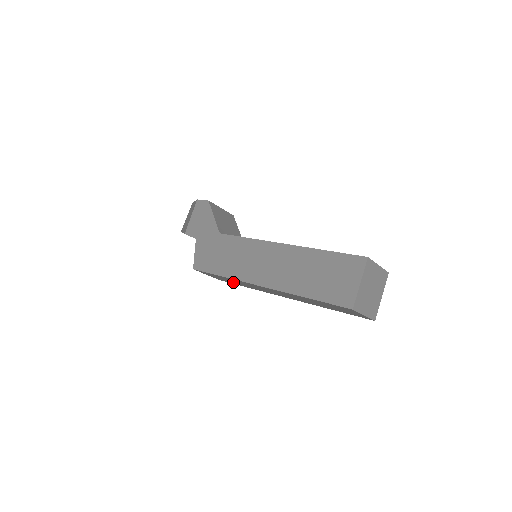
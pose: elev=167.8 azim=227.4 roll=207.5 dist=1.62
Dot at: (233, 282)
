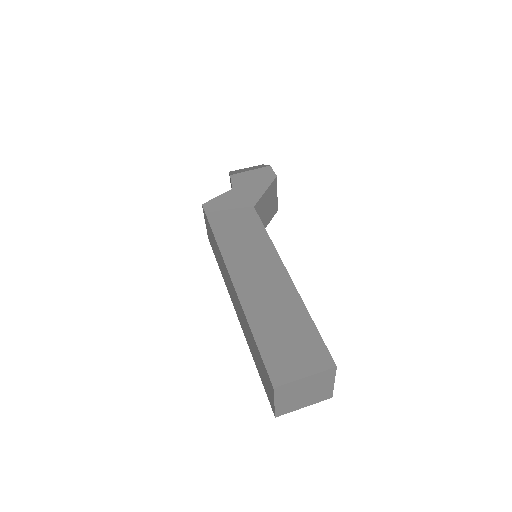
Dot at: occluded
